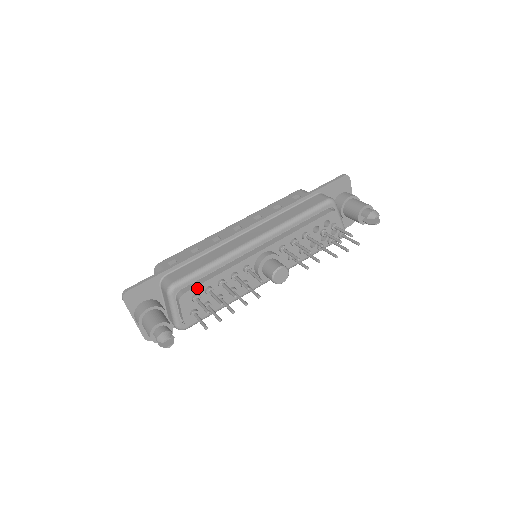
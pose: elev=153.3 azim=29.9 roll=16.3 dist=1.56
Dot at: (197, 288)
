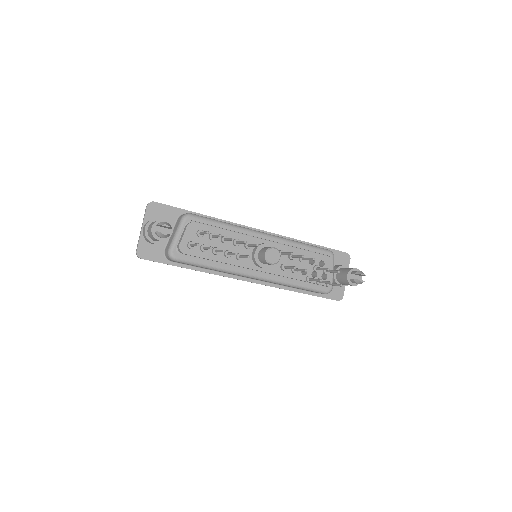
Dot at: (206, 227)
